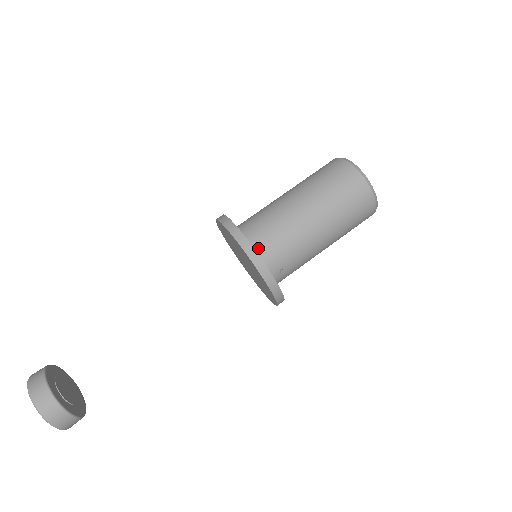
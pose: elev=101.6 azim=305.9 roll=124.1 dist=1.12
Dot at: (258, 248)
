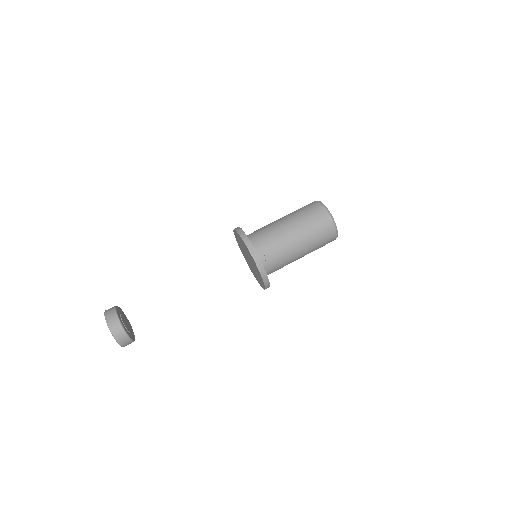
Dot at: (252, 241)
